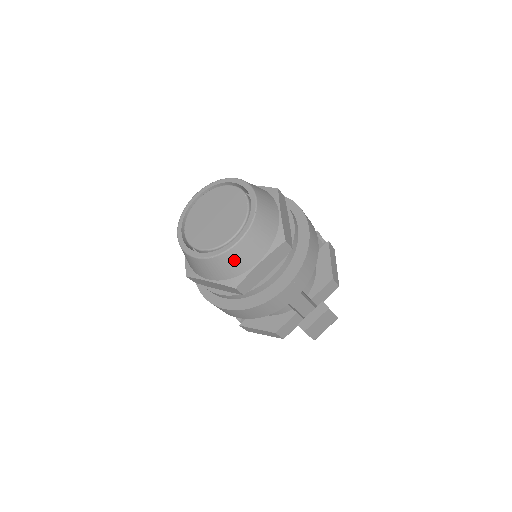
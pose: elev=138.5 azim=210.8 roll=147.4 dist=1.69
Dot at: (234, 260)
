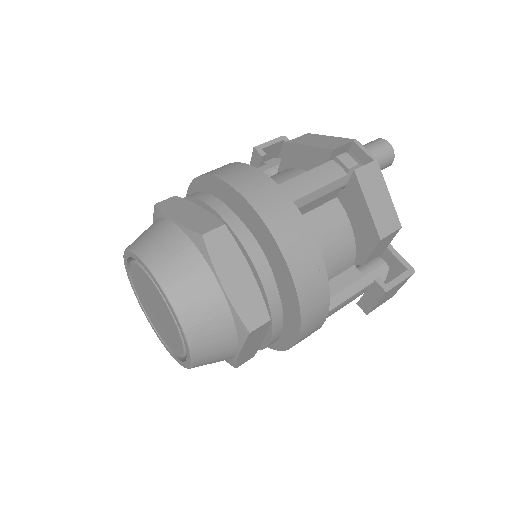
Dot at: occluded
